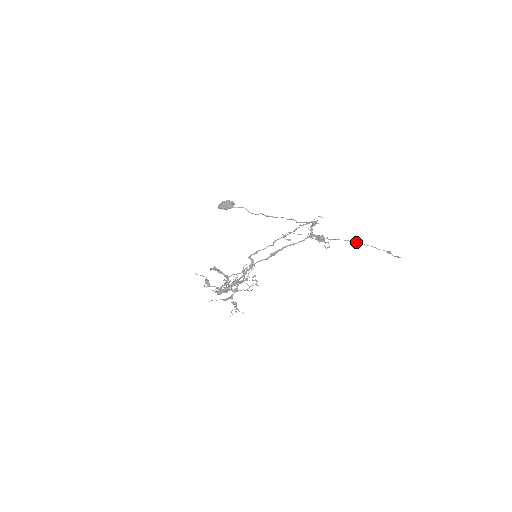
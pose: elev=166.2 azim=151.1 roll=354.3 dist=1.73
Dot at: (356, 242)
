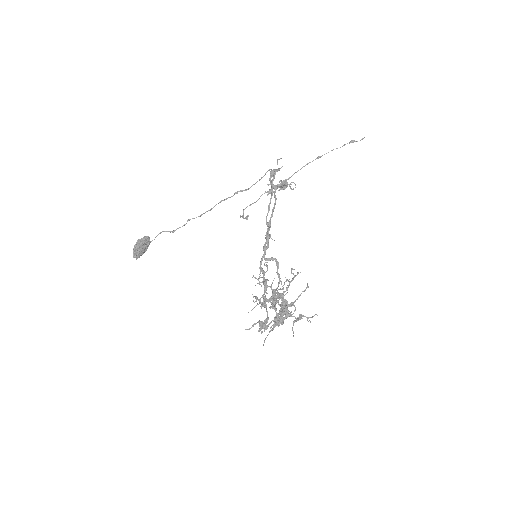
Dot at: (315, 159)
